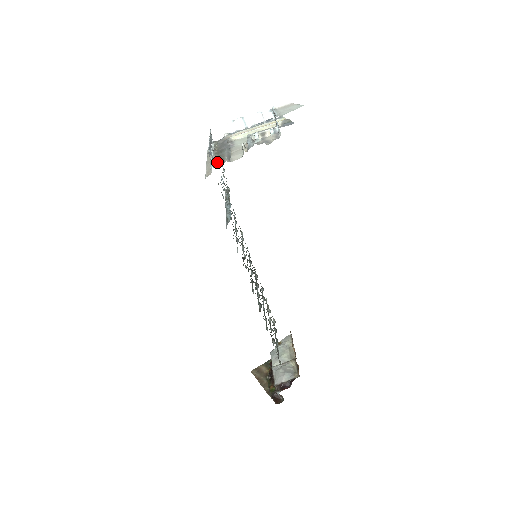
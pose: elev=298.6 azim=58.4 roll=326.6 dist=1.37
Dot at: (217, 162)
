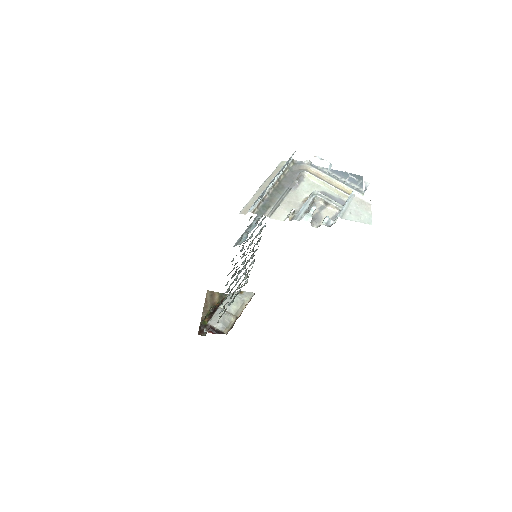
Dot at: (262, 205)
